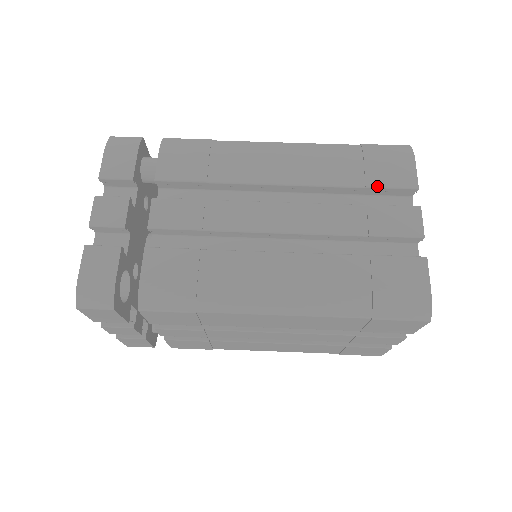
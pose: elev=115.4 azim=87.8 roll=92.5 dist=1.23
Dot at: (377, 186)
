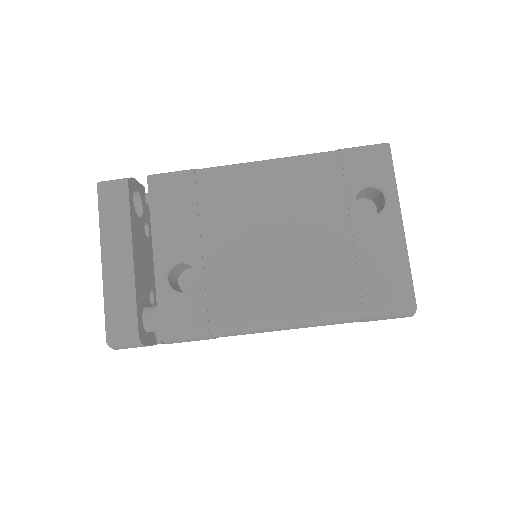
Dot at: occluded
